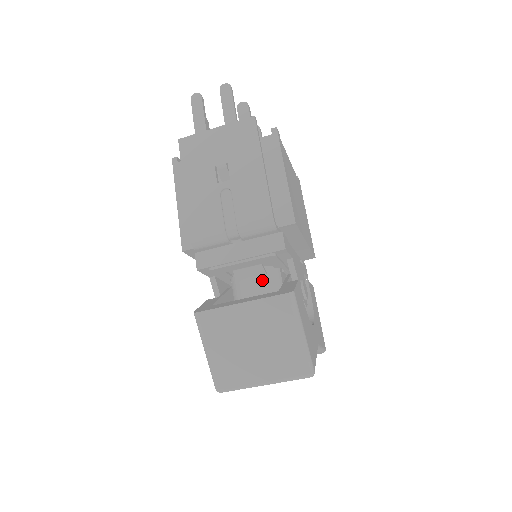
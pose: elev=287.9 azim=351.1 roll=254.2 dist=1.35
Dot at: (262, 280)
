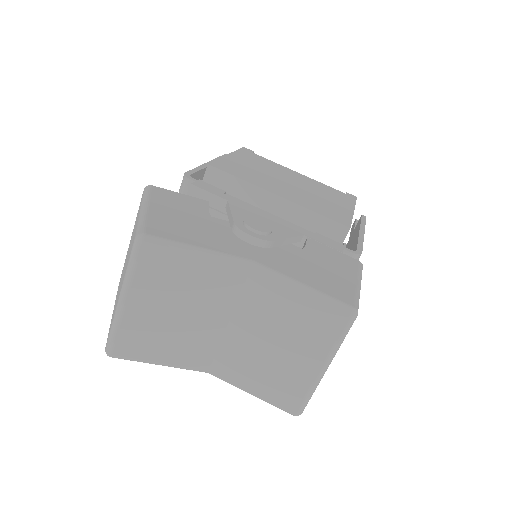
Dot at: occluded
